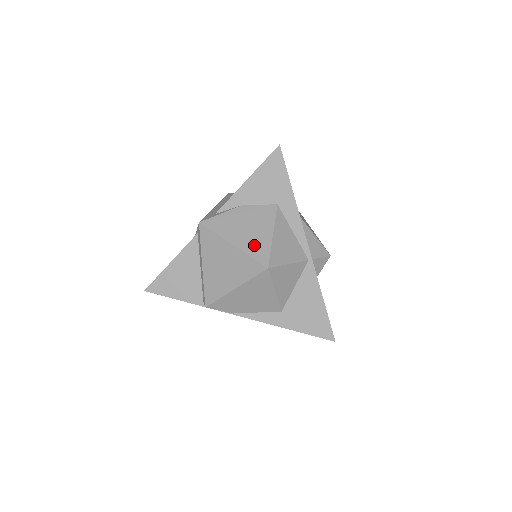
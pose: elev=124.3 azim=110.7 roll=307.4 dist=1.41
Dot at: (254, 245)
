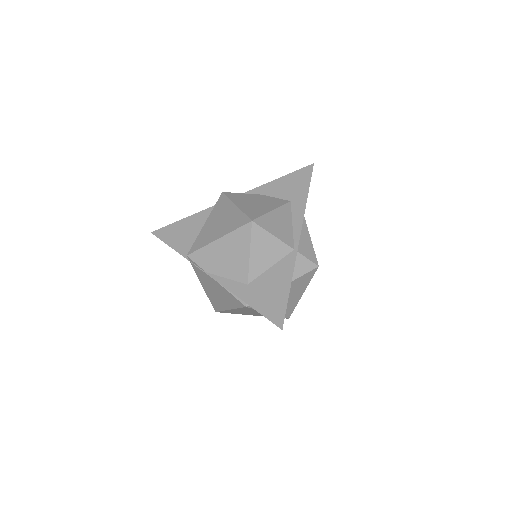
Dot at: (253, 210)
